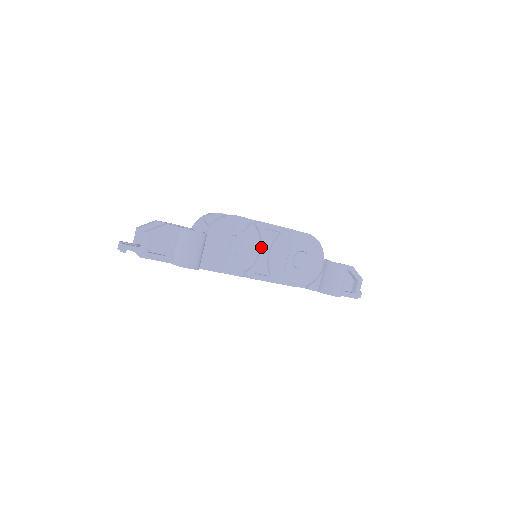
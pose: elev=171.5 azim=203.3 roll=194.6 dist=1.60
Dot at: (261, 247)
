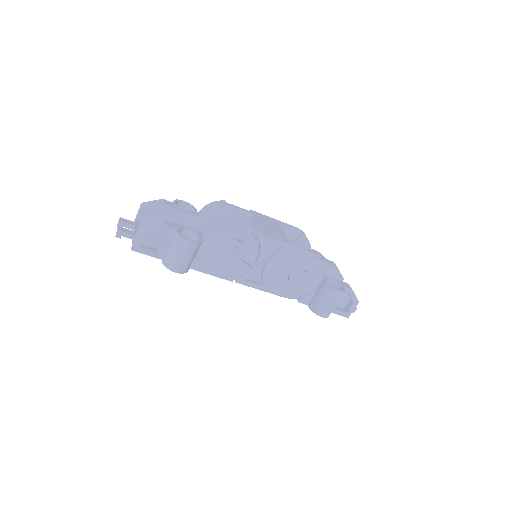
Dot at: (258, 258)
